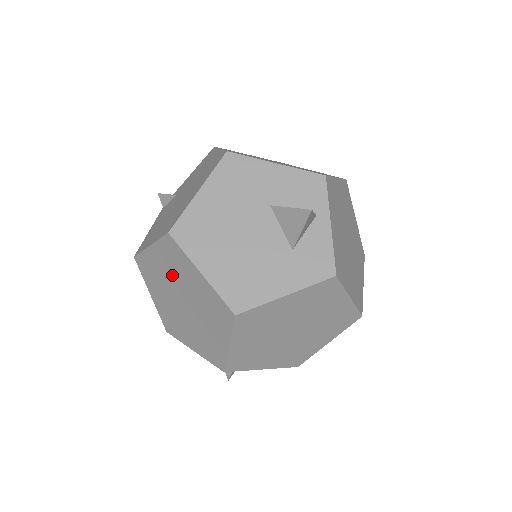
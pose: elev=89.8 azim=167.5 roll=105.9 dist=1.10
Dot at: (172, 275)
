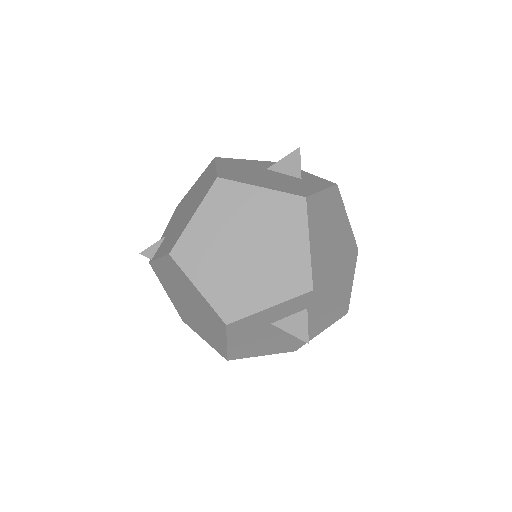
Dot at: (227, 224)
